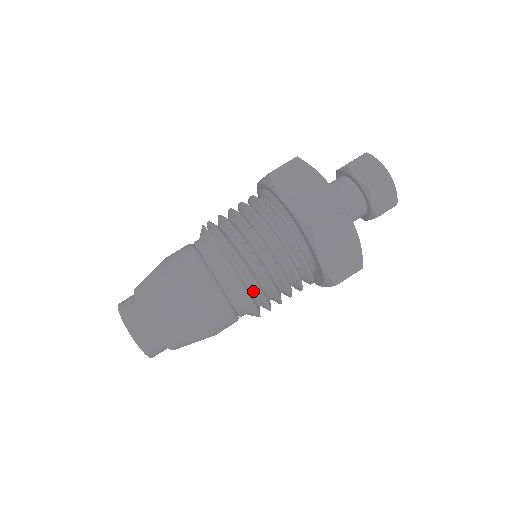
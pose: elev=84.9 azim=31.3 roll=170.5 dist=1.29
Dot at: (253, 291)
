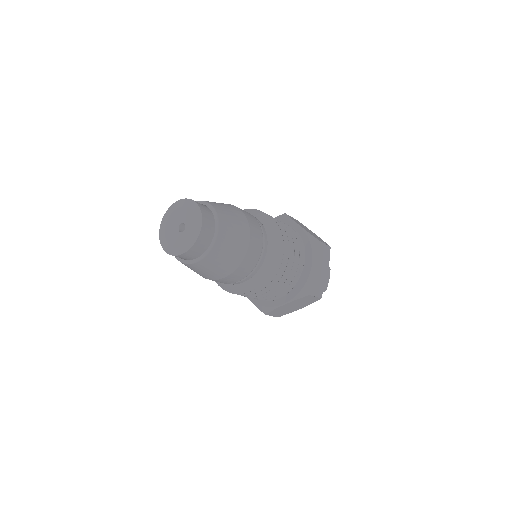
Dot at: occluded
